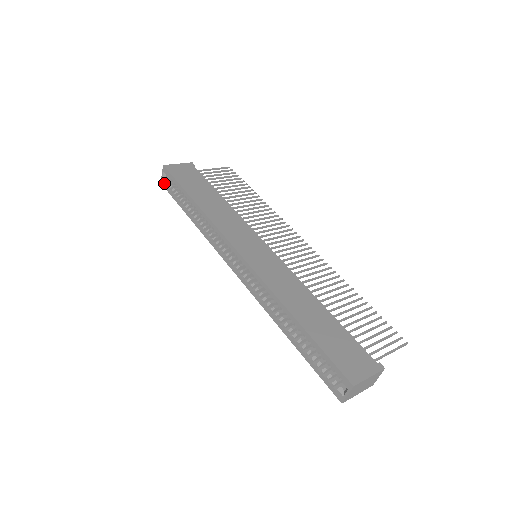
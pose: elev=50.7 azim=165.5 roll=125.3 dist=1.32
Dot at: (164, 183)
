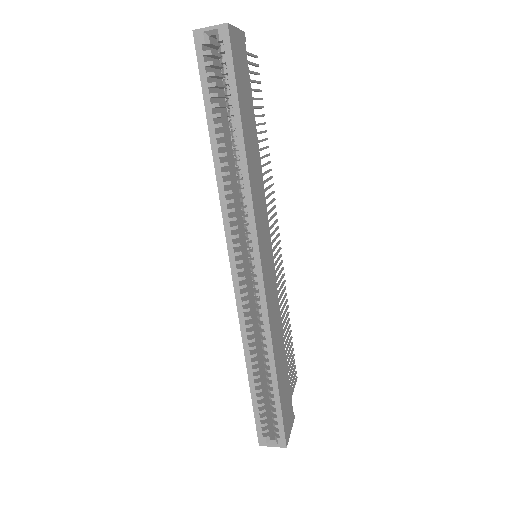
Dot at: (202, 43)
